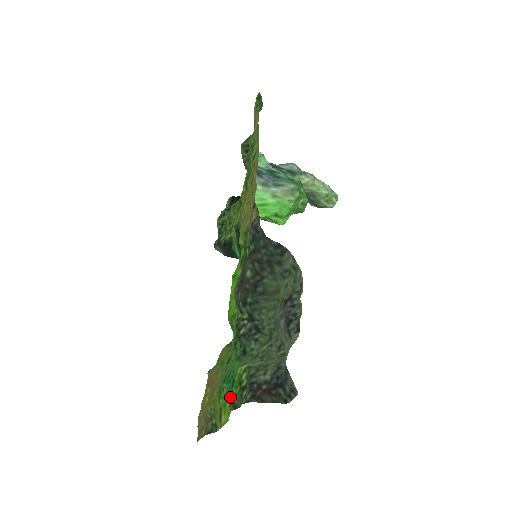
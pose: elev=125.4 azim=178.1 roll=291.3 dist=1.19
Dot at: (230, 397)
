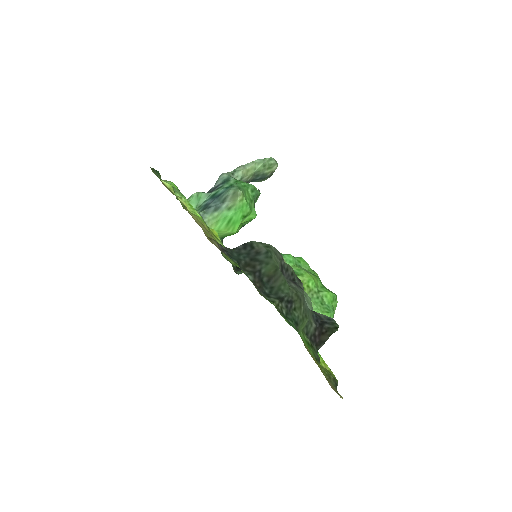
Dot at: occluded
